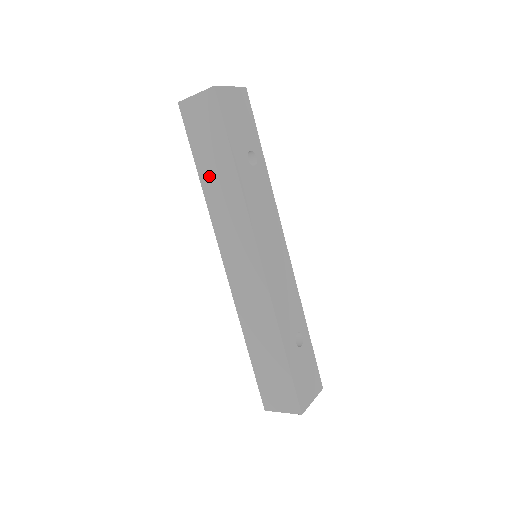
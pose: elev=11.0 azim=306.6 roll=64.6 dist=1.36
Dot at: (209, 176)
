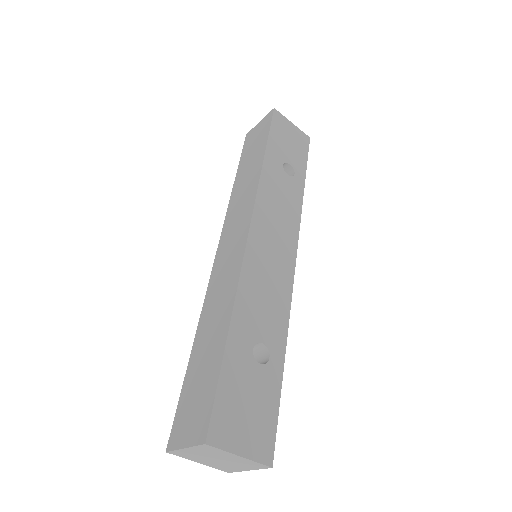
Dot at: (242, 174)
